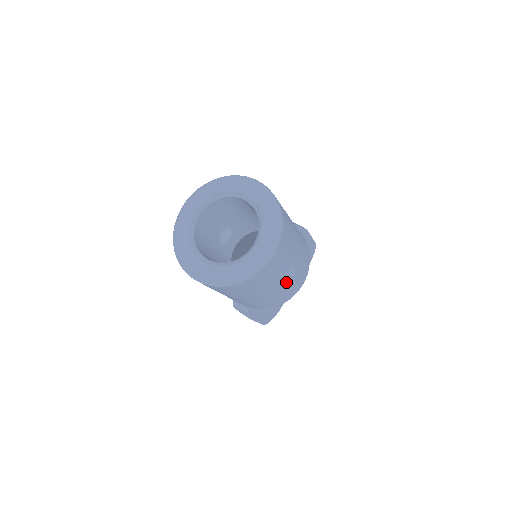
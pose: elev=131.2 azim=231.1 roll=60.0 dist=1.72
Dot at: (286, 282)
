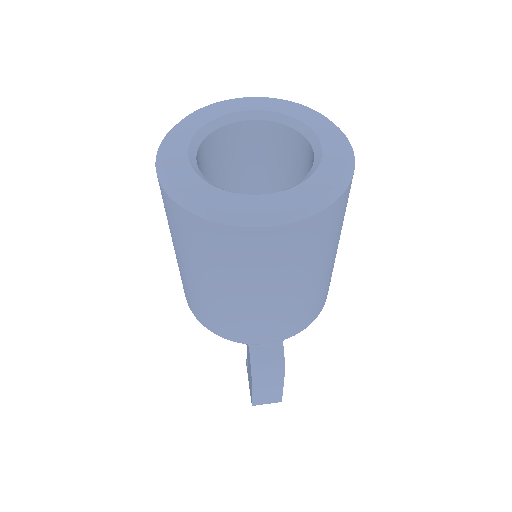
Dot at: occluded
